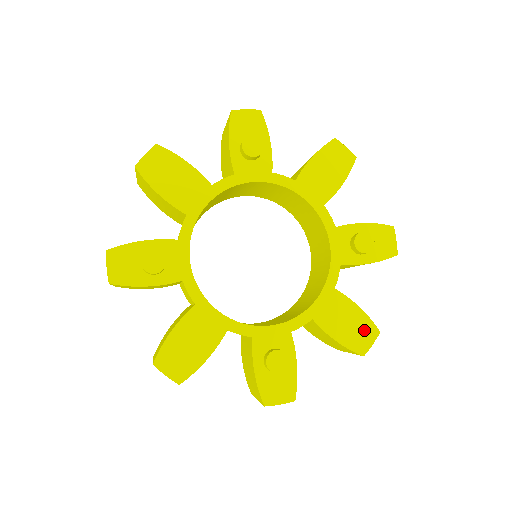
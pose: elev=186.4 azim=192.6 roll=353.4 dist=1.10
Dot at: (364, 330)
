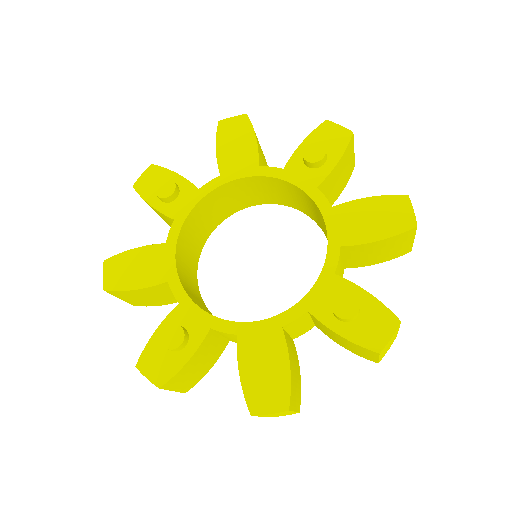
Dot at: (274, 392)
